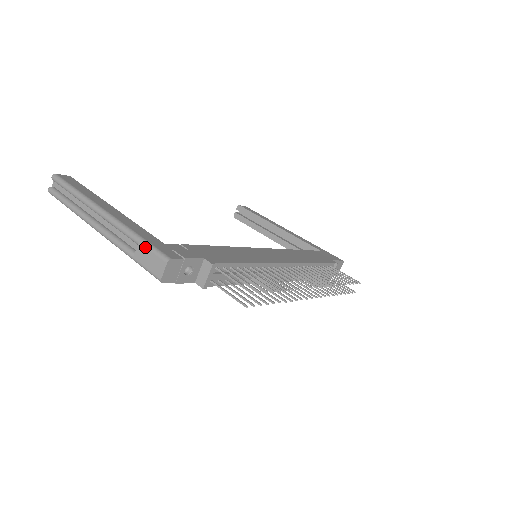
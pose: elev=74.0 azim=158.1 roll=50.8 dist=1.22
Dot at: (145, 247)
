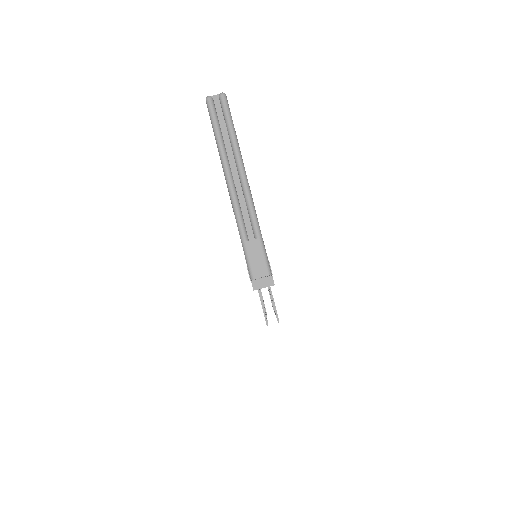
Dot at: (261, 247)
